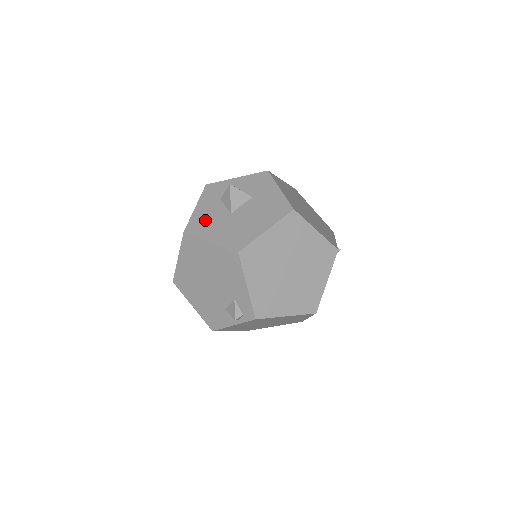
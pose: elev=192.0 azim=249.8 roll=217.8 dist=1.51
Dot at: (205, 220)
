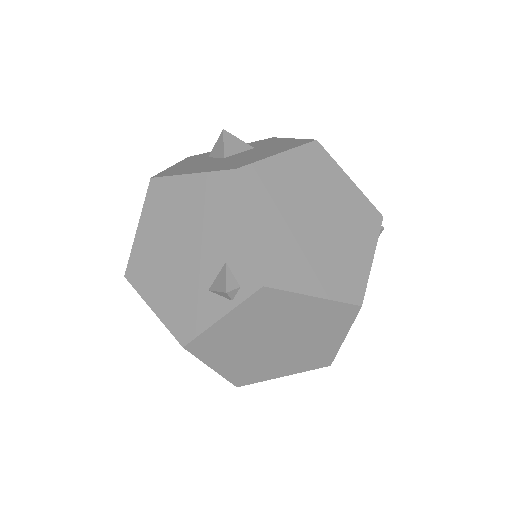
Dot at: (185, 167)
